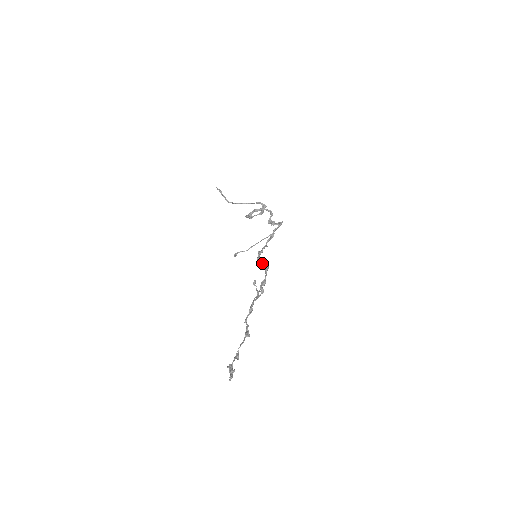
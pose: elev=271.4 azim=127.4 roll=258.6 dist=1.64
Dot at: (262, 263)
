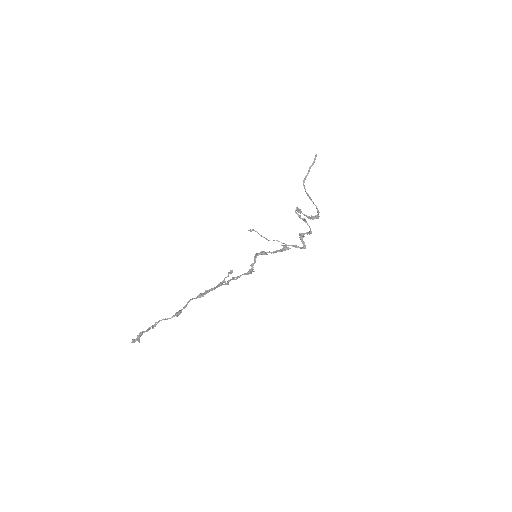
Dot at: (252, 266)
